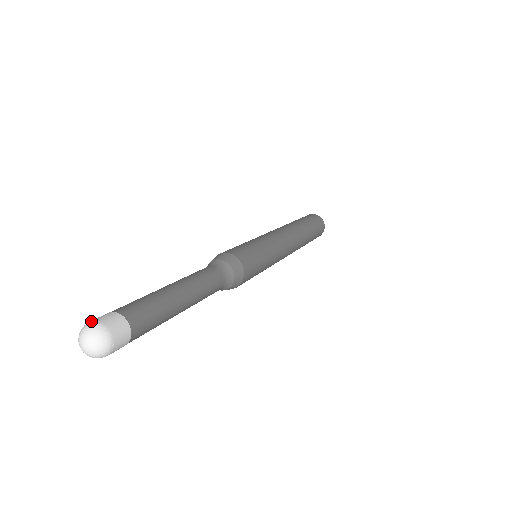
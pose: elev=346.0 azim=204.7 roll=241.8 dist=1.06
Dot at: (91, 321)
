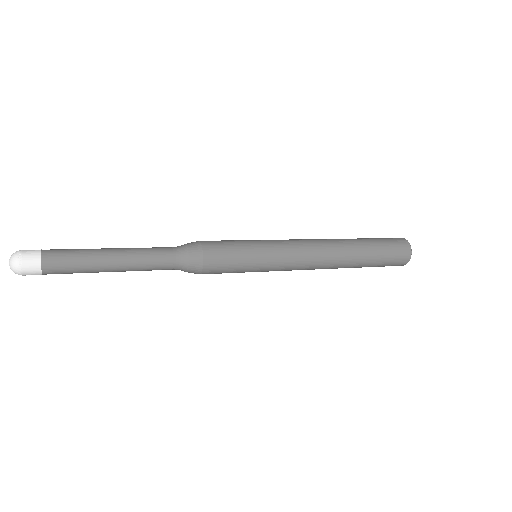
Dot at: occluded
